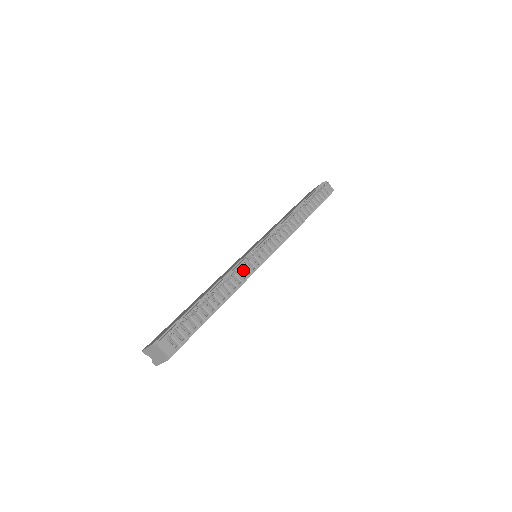
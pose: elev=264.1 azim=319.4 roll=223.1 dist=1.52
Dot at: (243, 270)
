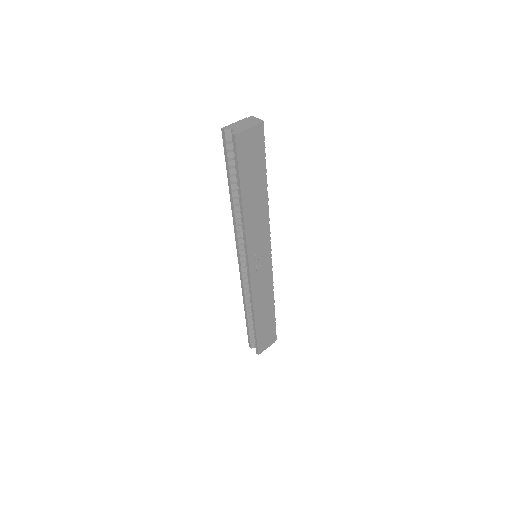
Dot at: occluded
